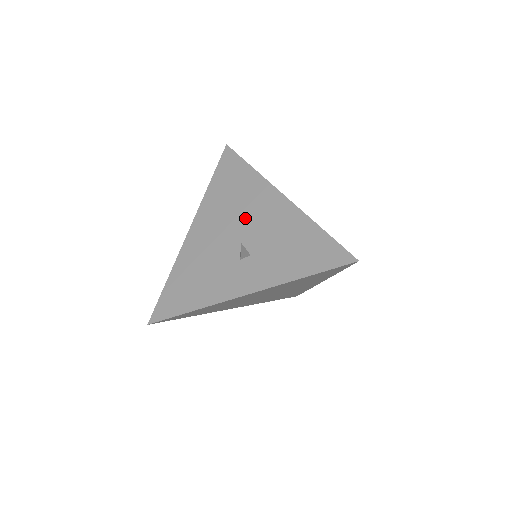
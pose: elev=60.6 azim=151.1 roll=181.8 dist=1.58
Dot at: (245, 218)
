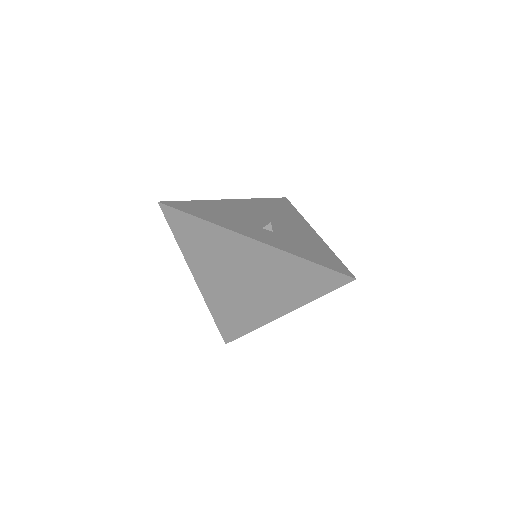
Dot at: (280, 221)
